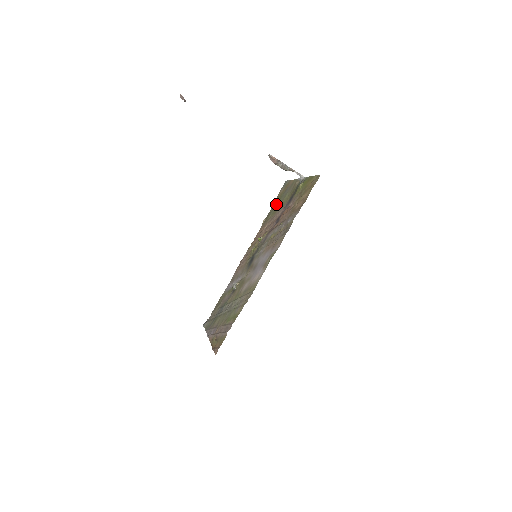
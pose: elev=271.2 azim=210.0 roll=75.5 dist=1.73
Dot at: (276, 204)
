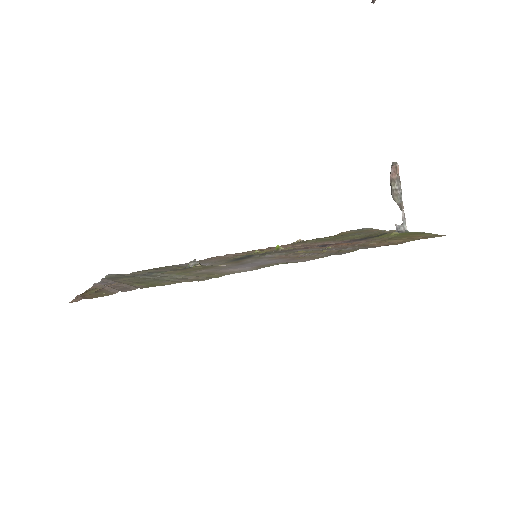
Dot at: occluded
